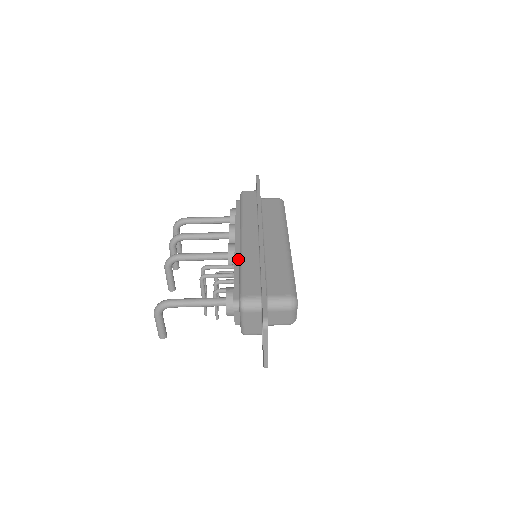
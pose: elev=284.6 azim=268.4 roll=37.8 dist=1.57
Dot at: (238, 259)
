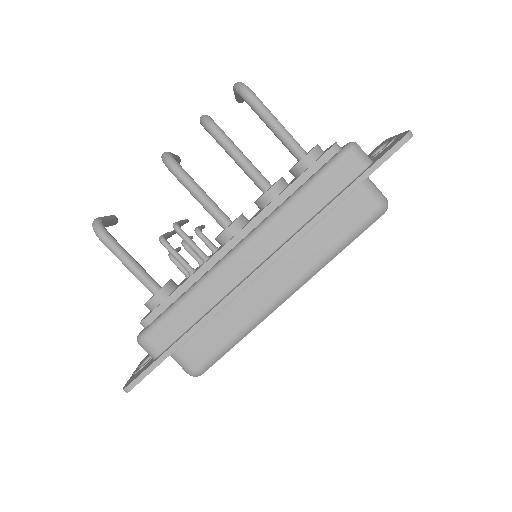
Dot at: (208, 268)
